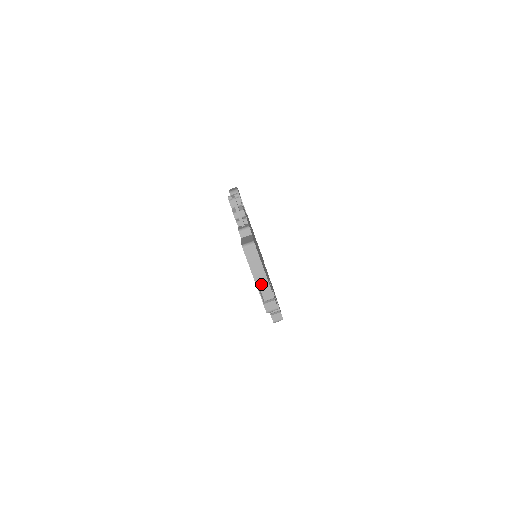
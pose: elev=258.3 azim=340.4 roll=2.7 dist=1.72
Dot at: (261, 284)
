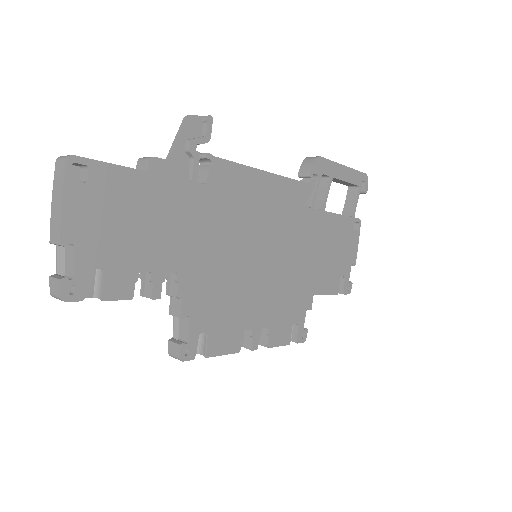
Dot at: (54, 237)
